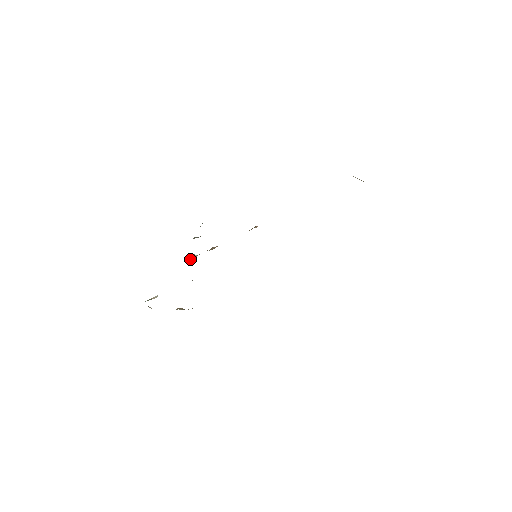
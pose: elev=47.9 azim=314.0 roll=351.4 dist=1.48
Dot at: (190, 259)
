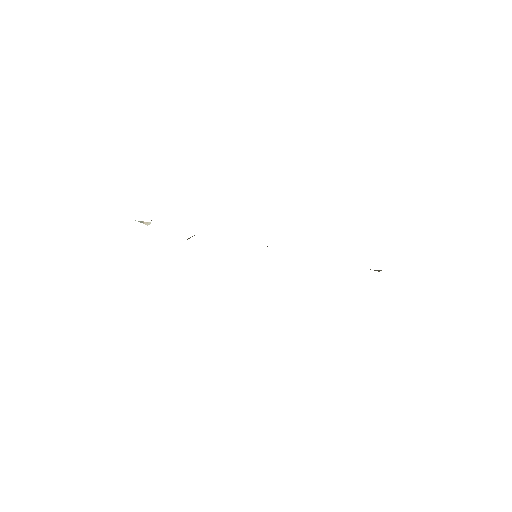
Dot at: occluded
